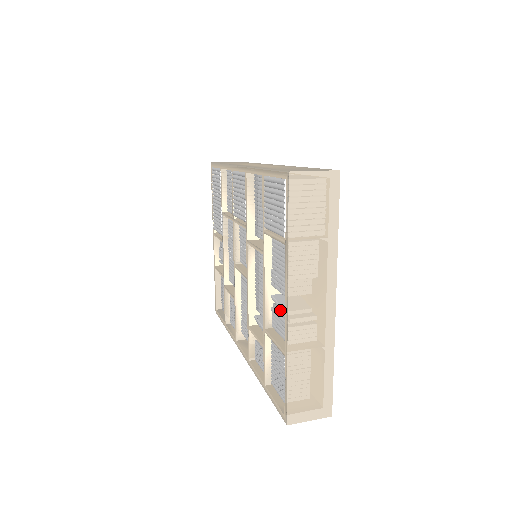
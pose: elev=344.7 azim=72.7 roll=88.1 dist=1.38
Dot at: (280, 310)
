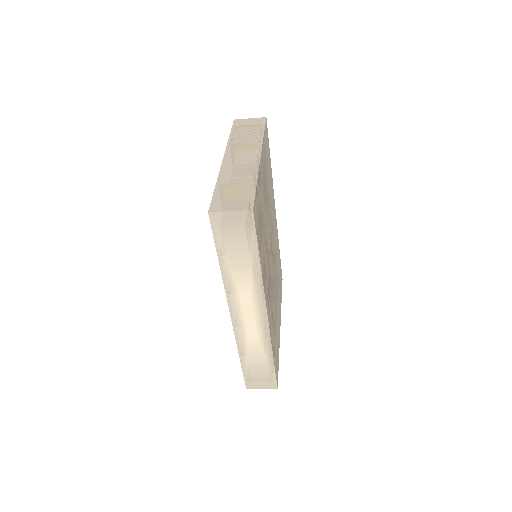
Dot at: occluded
